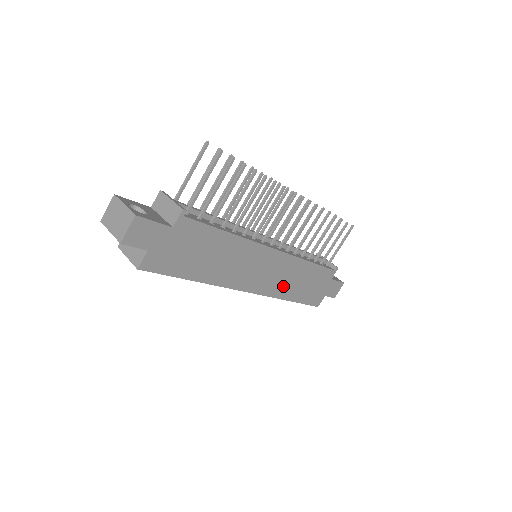
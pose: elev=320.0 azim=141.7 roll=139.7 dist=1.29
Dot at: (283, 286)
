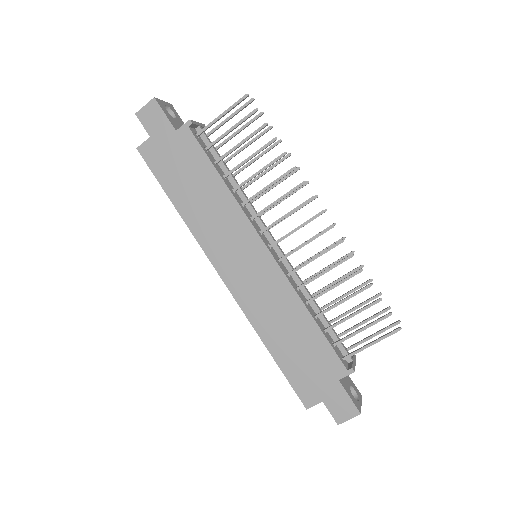
Dot at: (264, 313)
